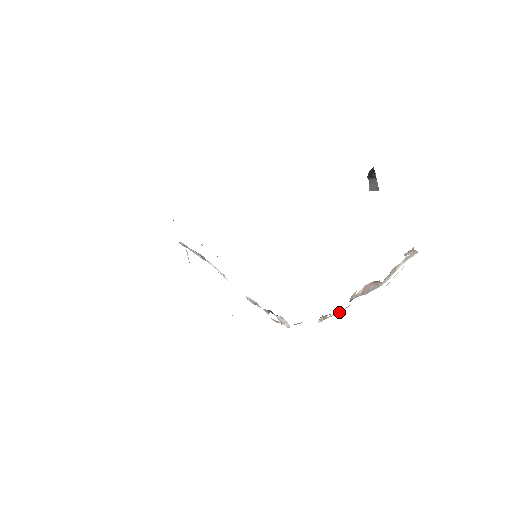
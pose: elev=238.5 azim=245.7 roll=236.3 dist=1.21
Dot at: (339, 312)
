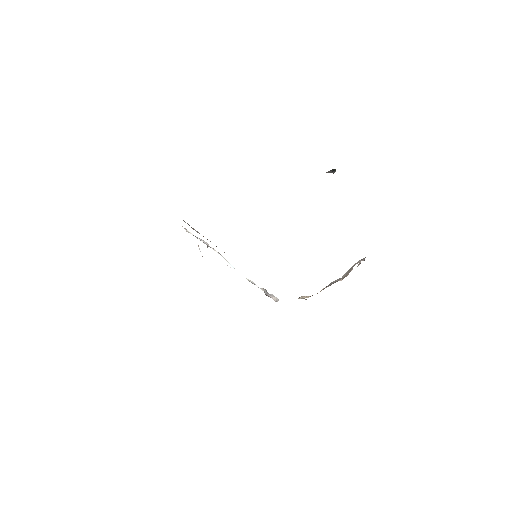
Dot at: occluded
